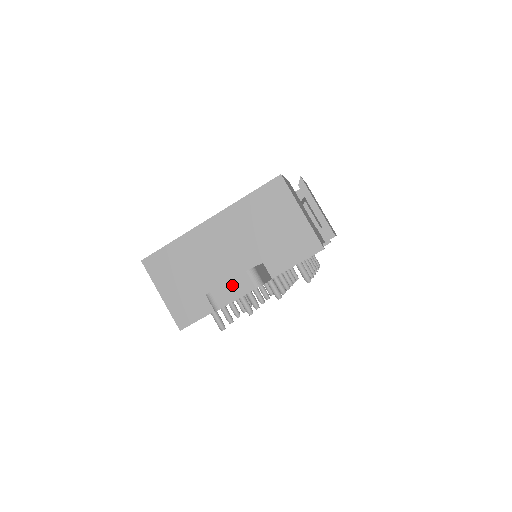
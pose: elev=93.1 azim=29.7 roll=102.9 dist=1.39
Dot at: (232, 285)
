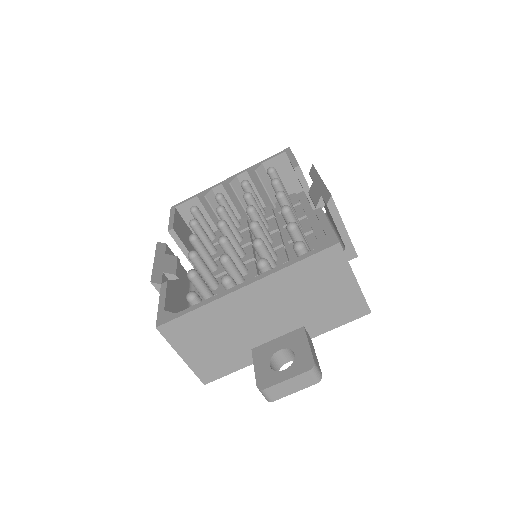
Dot at: (291, 382)
